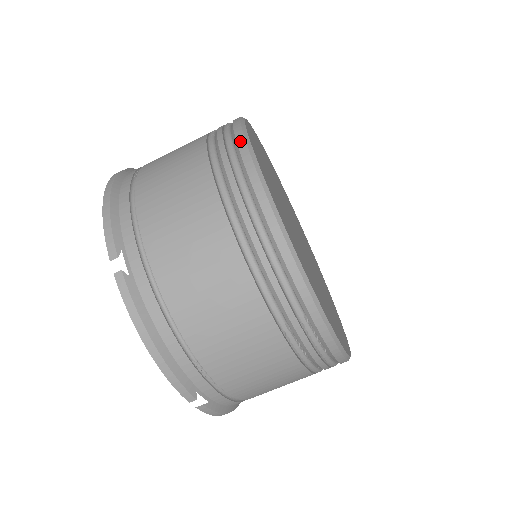
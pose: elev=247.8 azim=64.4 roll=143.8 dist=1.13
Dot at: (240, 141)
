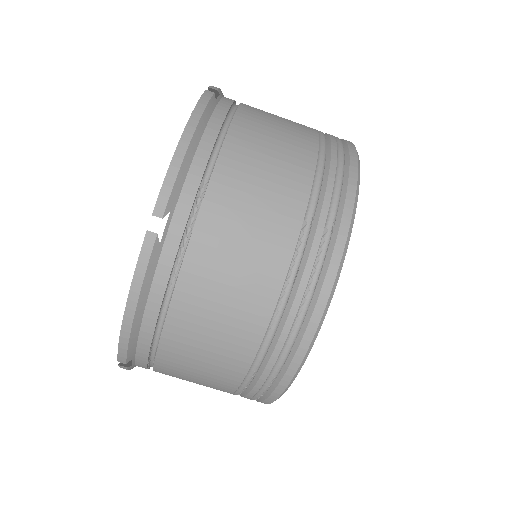
Dot at: occluded
